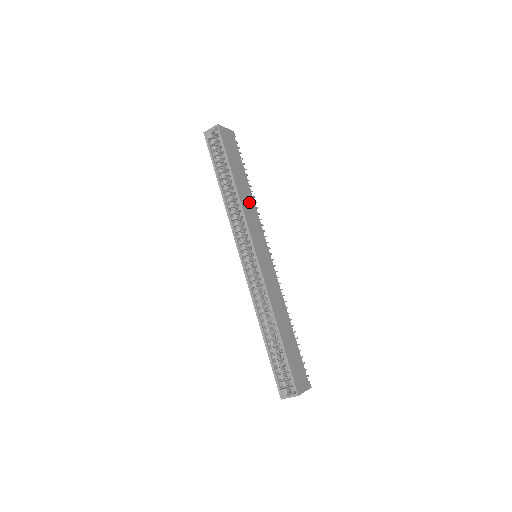
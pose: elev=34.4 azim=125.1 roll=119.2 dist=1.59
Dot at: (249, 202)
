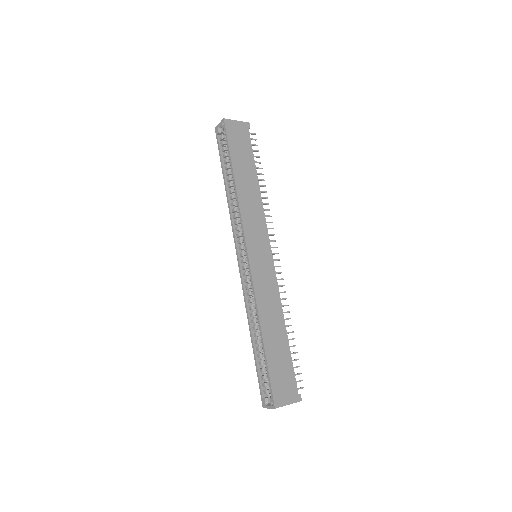
Dot at: (253, 199)
